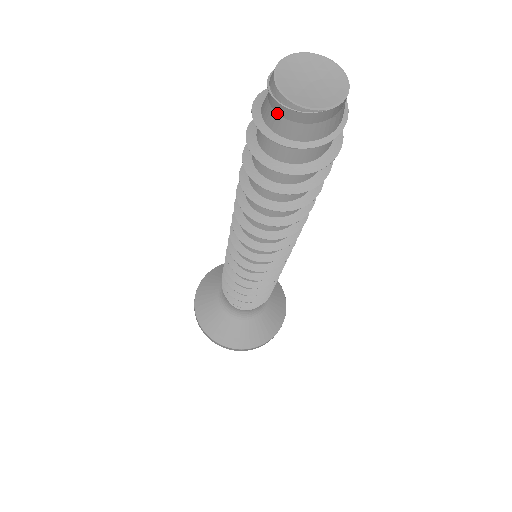
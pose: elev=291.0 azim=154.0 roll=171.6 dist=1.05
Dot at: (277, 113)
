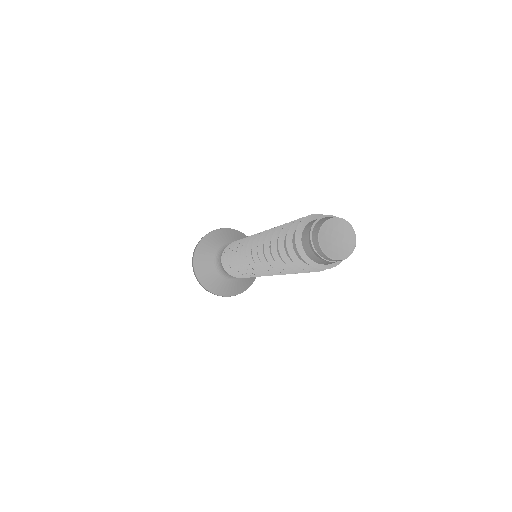
Dot at: (327, 261)
